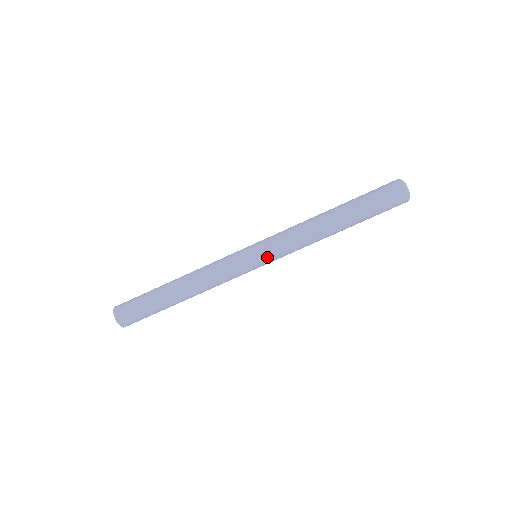
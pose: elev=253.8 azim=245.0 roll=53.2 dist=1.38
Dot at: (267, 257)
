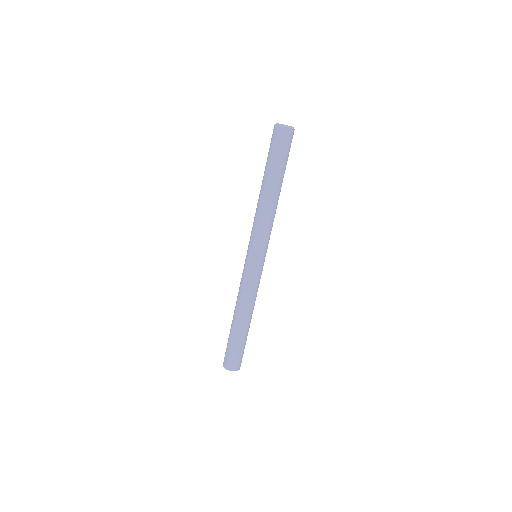
Dot at: (265, 251)
